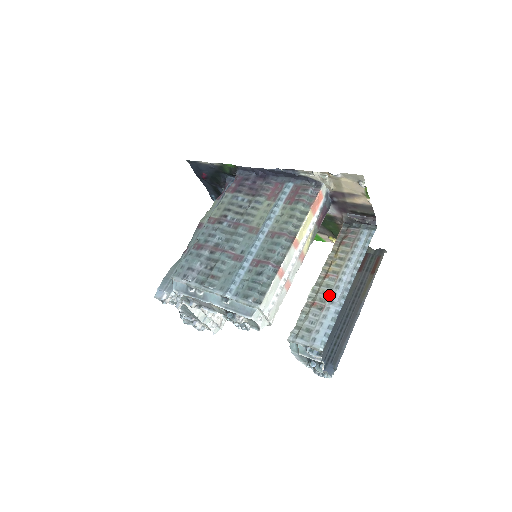
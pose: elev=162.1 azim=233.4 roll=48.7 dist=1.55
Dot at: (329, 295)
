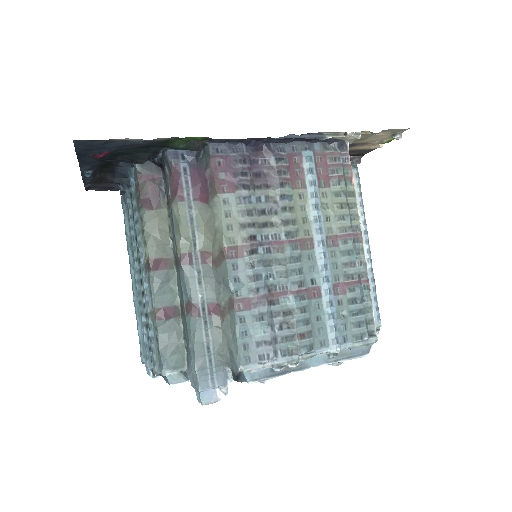
Dot at: occluded
